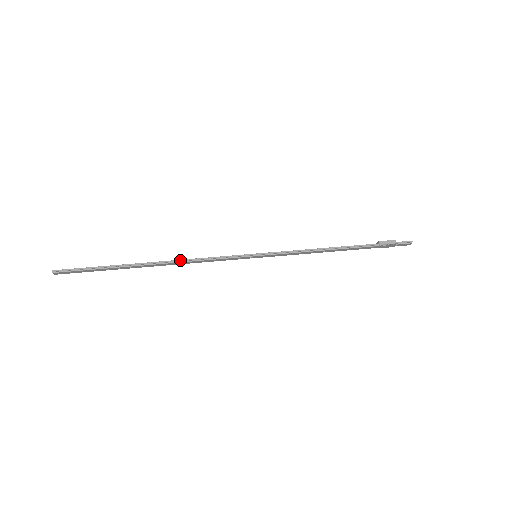
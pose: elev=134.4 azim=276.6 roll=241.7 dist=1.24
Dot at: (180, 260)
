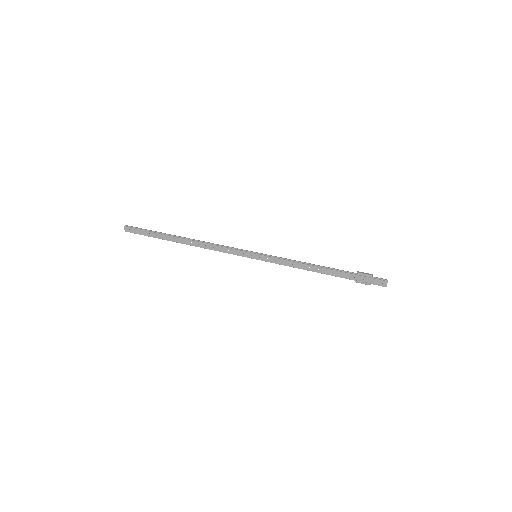
Dot at: (203, 241)
